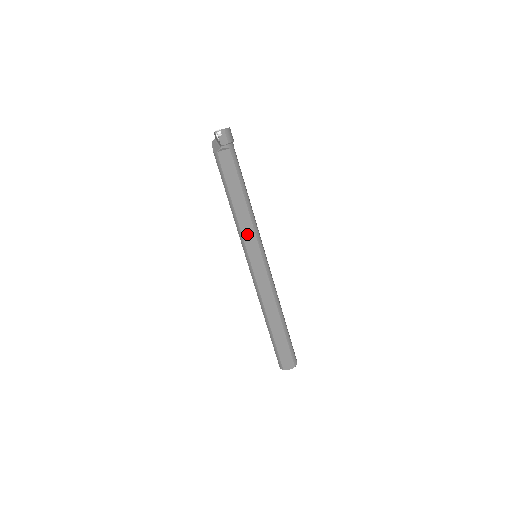
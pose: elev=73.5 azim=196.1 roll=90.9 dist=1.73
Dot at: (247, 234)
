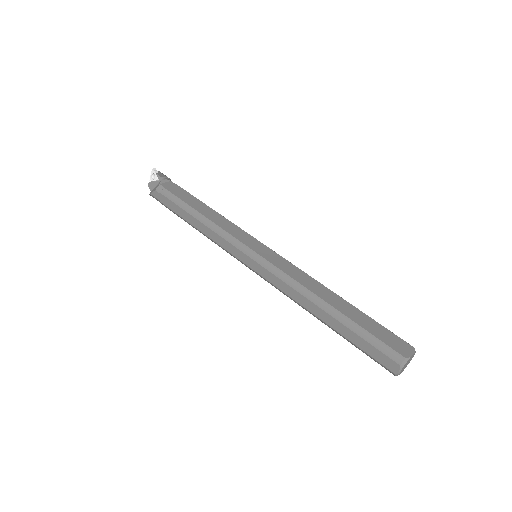
Dot at: (232, 230)
